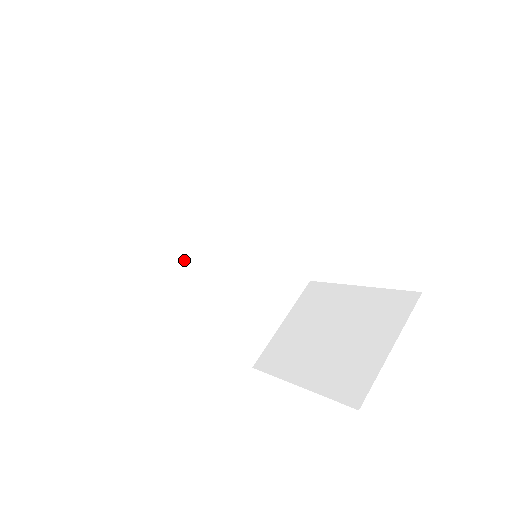
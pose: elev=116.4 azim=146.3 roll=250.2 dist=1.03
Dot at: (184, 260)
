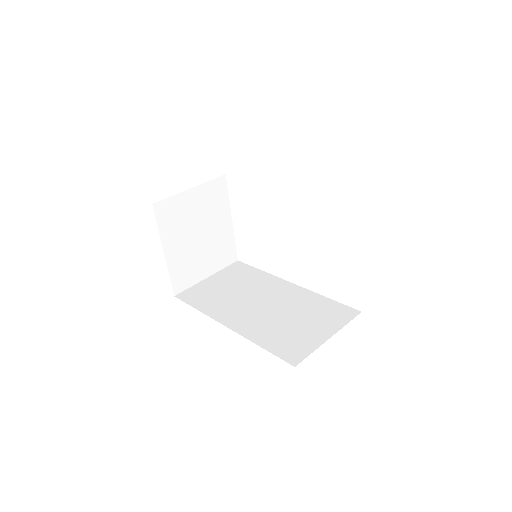
Dot at: (236, 308)
